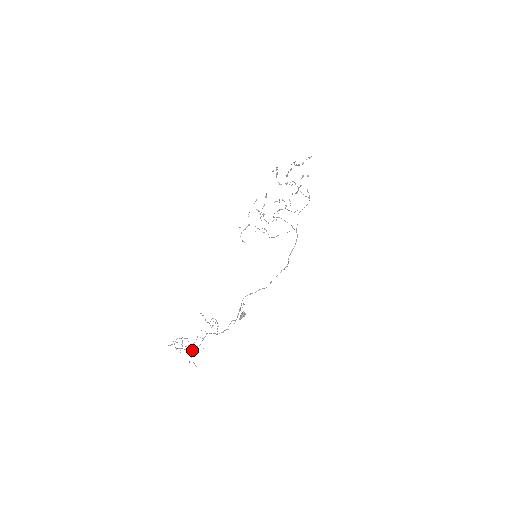
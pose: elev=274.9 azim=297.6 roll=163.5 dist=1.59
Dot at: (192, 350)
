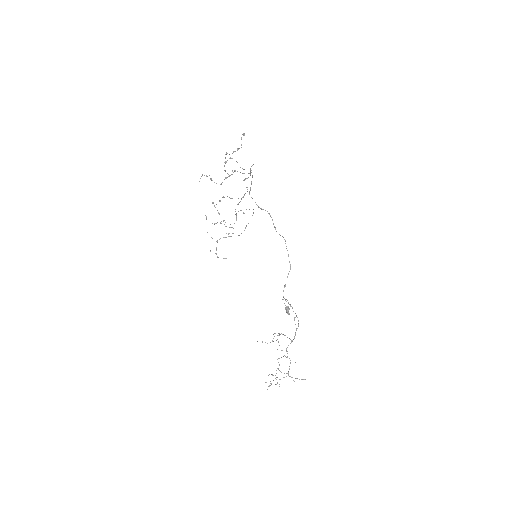
Dot at: (288, 372)
